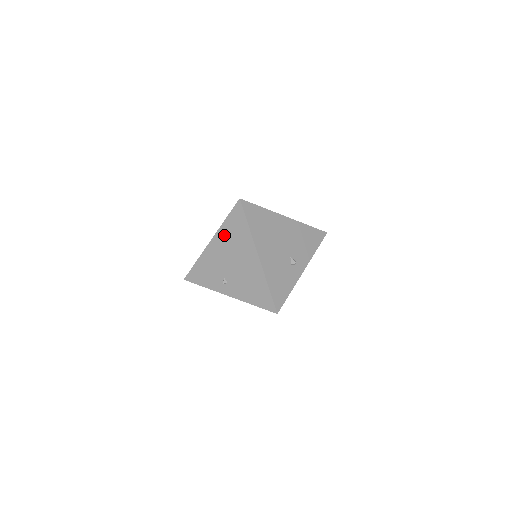
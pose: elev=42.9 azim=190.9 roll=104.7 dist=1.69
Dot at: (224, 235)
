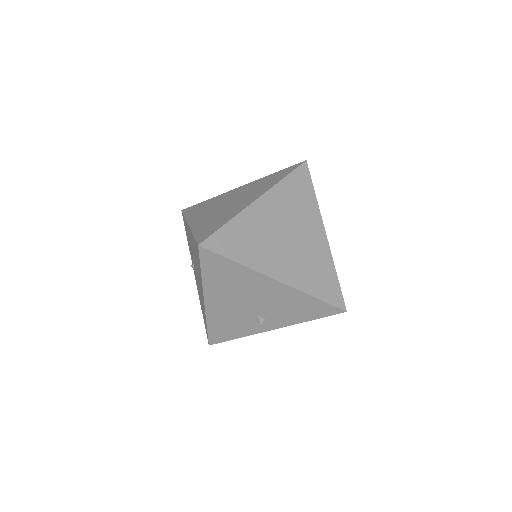
Dot at: (193, 242)
